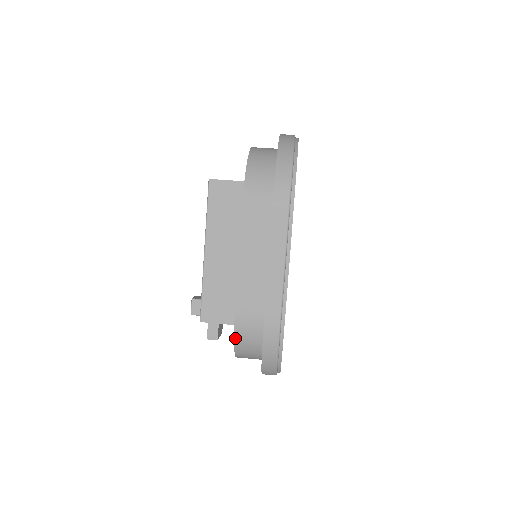
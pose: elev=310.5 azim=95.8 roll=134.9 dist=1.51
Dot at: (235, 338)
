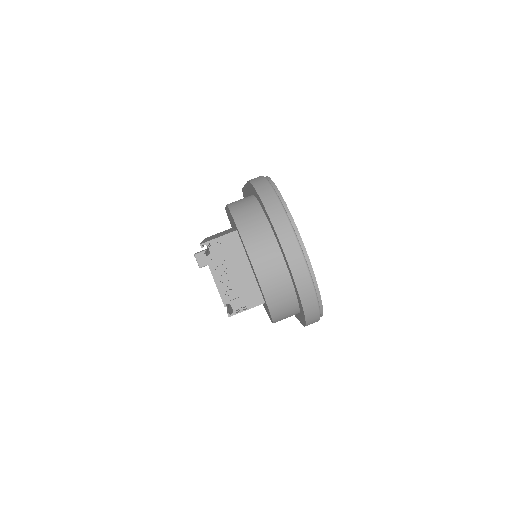
Dot at: occluded
